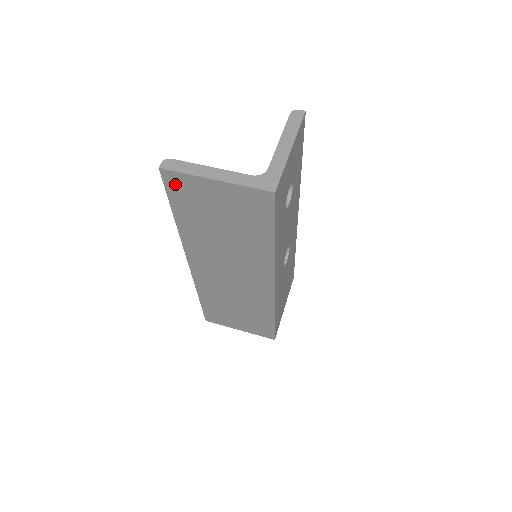
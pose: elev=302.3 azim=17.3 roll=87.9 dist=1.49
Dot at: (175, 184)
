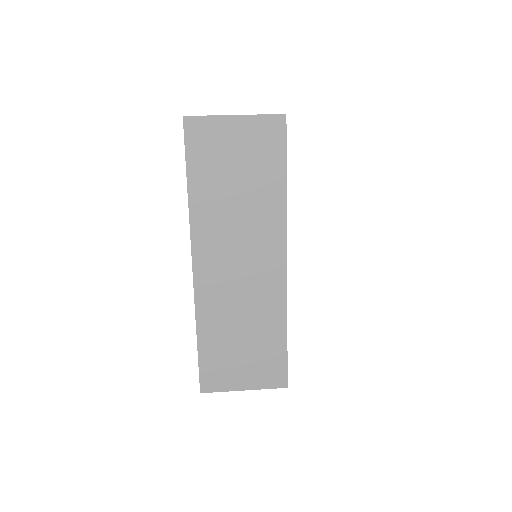
Dot at: (196, 134)
